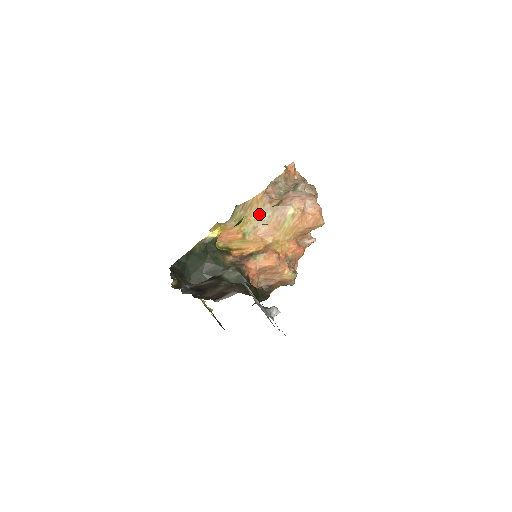
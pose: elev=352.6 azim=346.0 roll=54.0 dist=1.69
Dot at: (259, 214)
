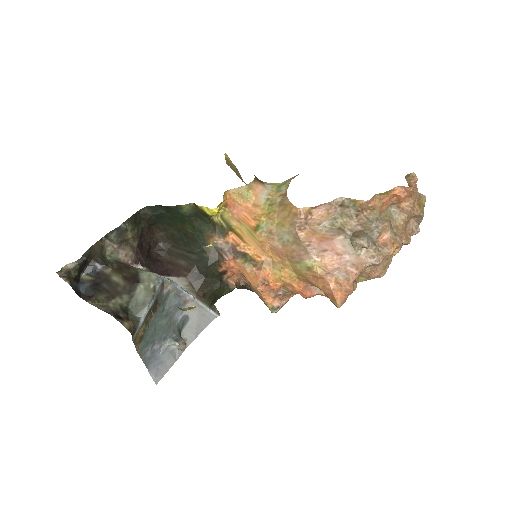
Dot at: (282, 226)
